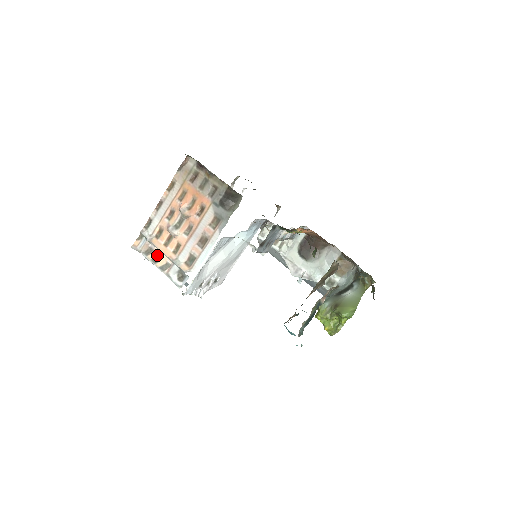
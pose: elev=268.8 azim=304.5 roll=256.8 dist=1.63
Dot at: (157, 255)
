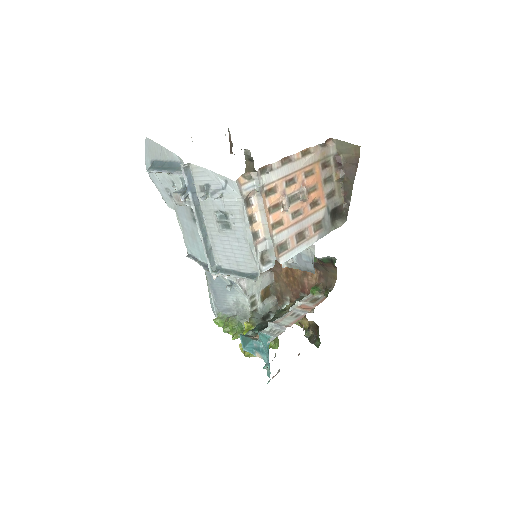
Dot at: (252, 214)
